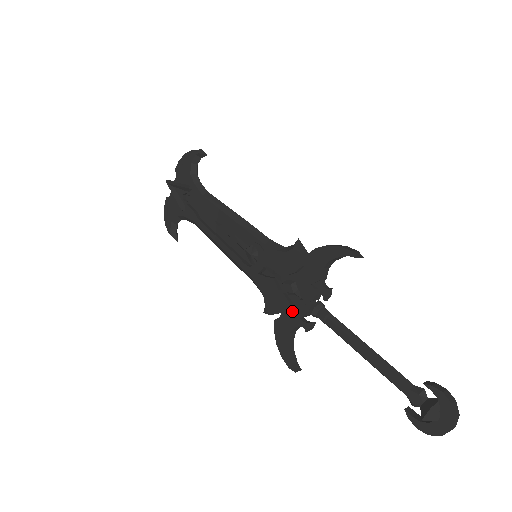
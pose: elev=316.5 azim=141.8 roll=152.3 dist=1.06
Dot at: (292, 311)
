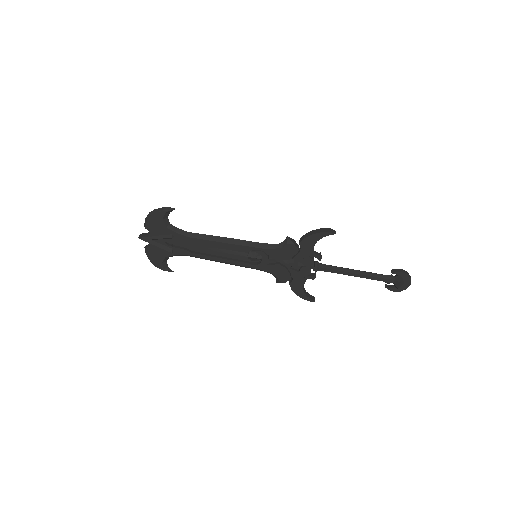
Dot at: (300, 275)
